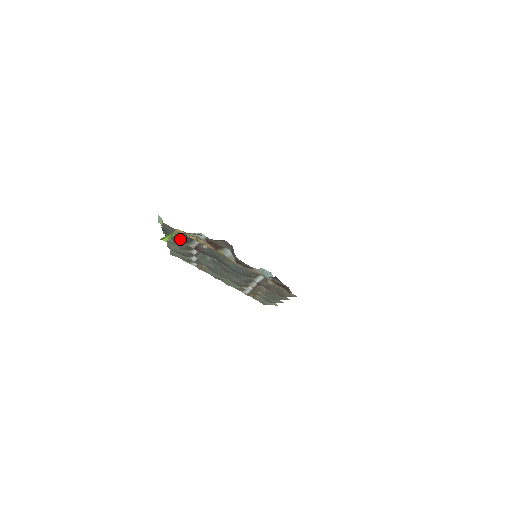
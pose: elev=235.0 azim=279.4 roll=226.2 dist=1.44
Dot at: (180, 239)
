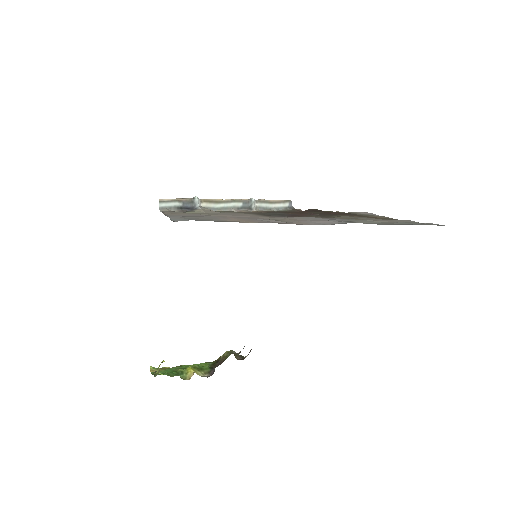
Dot at: occluded
